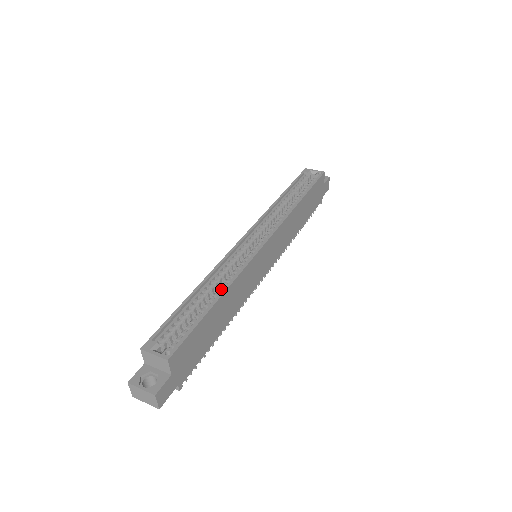
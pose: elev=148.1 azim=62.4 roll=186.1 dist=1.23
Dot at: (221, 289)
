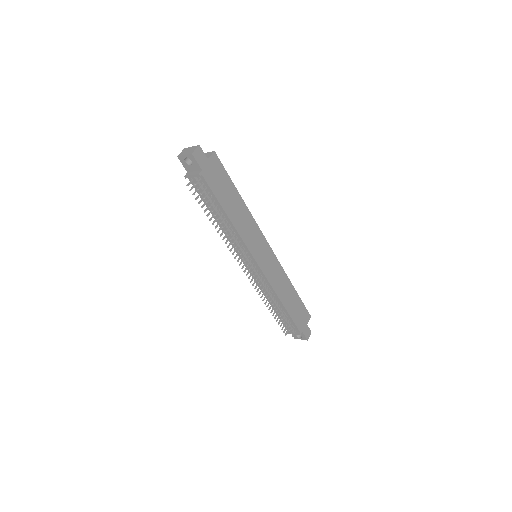
Dot at: occluded
